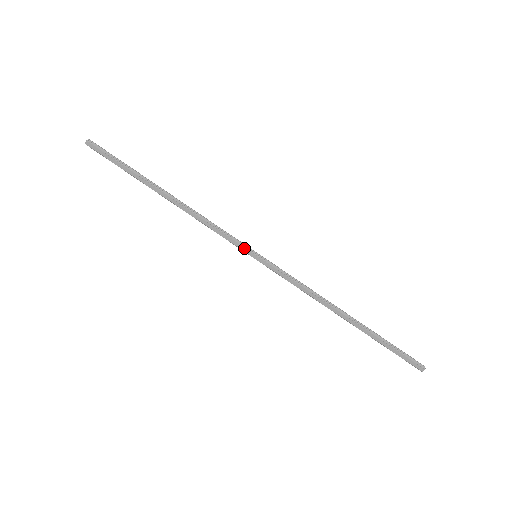
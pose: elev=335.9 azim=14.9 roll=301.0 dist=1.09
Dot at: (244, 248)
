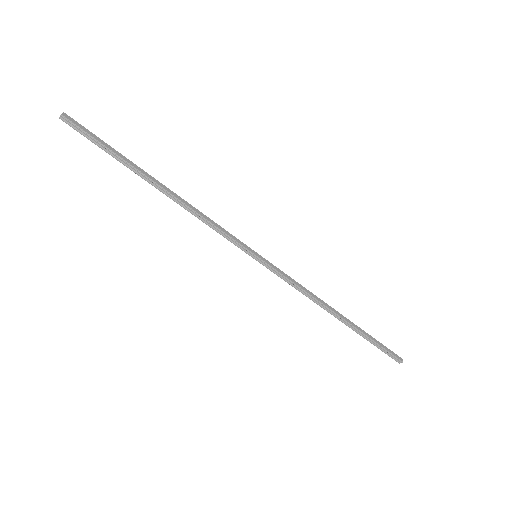
Dot at: (246, 245)
